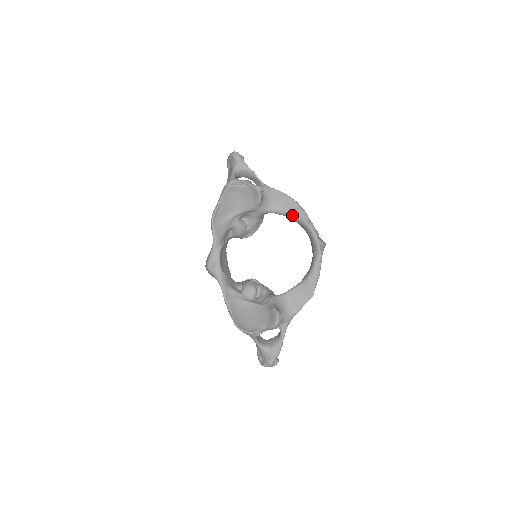
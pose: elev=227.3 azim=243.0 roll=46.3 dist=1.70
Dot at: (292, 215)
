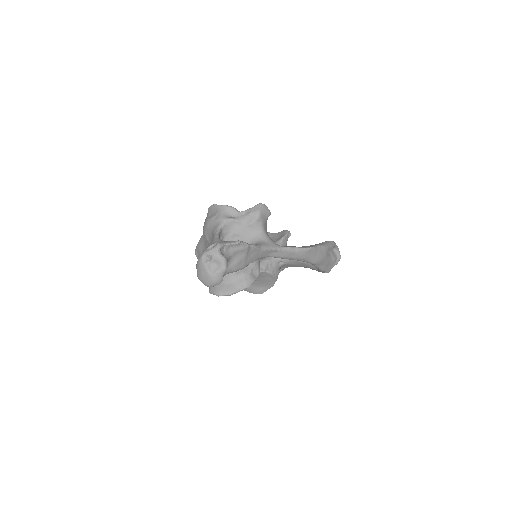
Dot at: occluded
